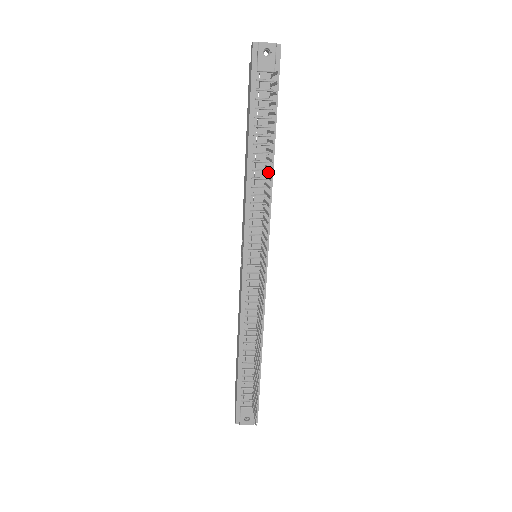
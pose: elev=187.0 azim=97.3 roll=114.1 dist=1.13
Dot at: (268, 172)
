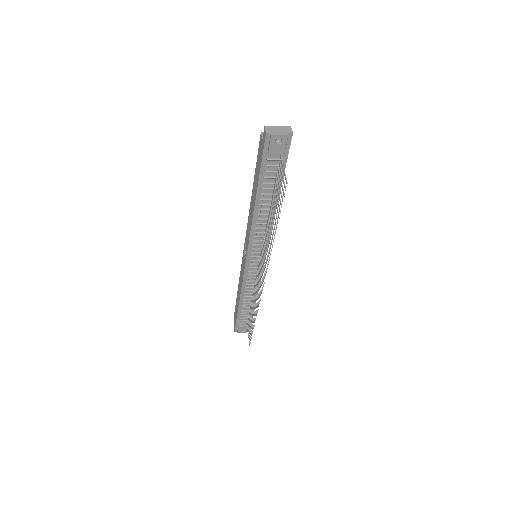
Dot at: occluded
